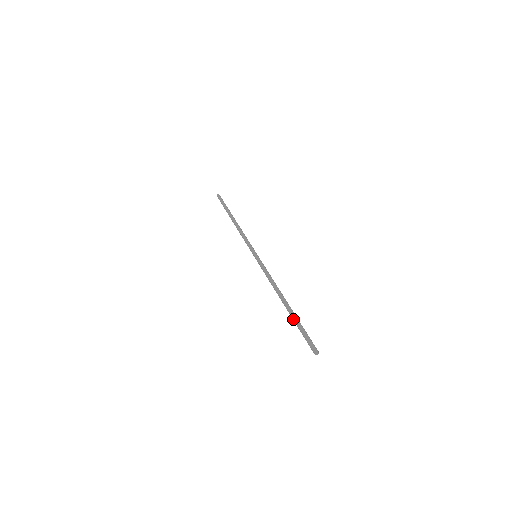
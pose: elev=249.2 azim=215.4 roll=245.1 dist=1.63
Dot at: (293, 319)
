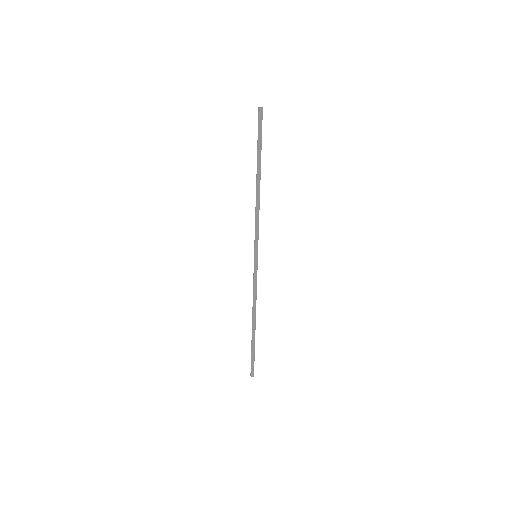
Dot at: (253, 344)
